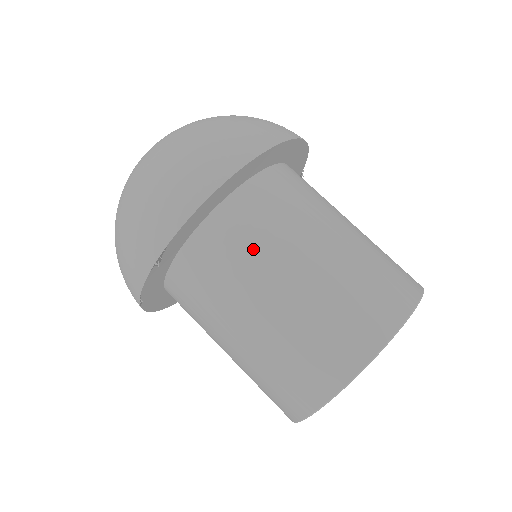
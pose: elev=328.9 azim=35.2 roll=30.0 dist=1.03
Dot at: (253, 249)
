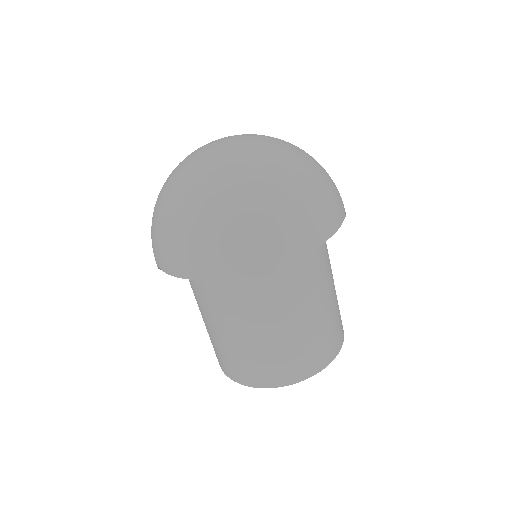
Dot at: (214, 301)
